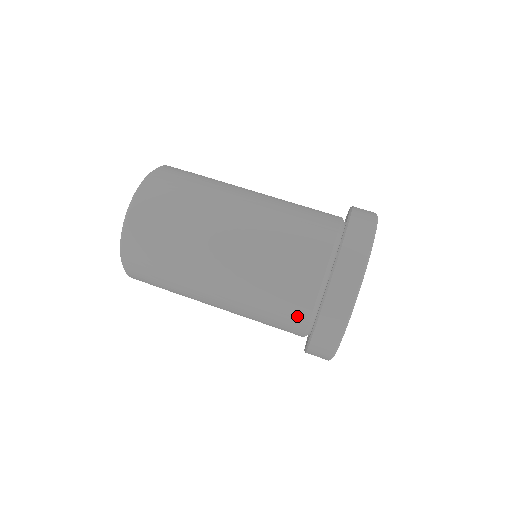
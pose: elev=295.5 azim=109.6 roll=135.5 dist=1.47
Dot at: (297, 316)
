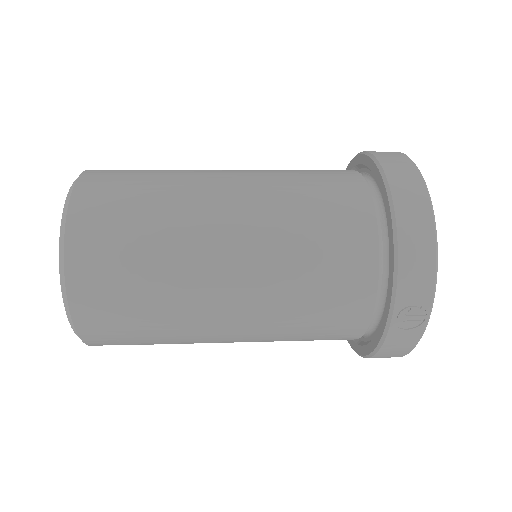
Dot at: (353, 192)
